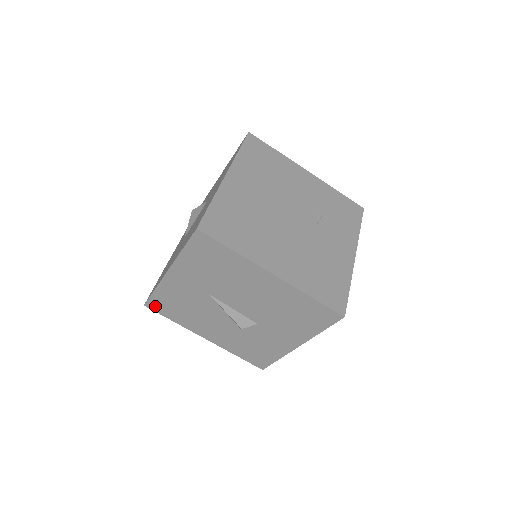
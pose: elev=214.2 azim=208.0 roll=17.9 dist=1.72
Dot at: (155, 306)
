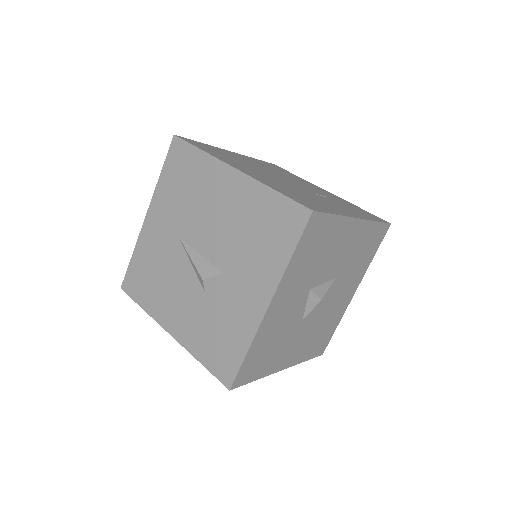
Dot at: (130, 285)
